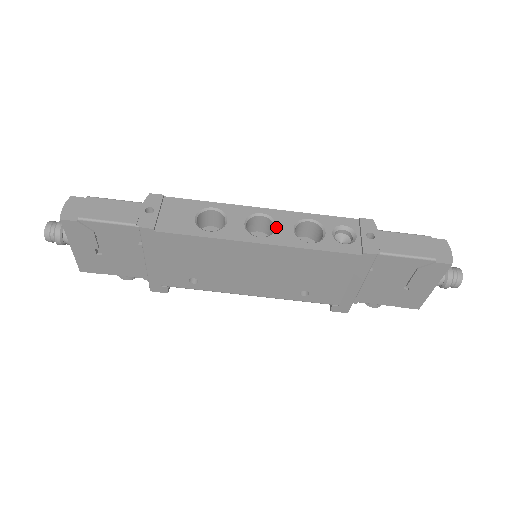
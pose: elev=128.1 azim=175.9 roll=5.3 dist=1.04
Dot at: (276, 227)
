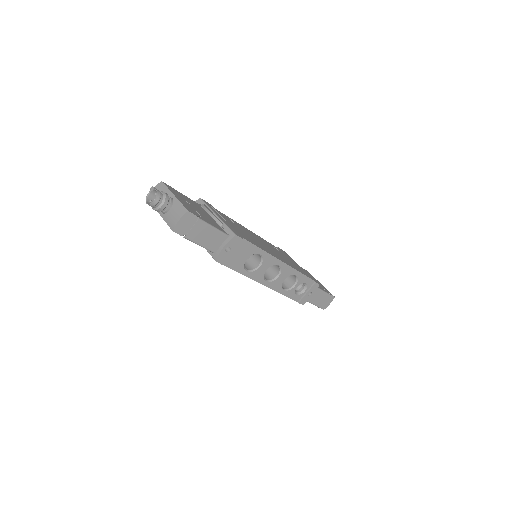
Dot at: (278, 277)
